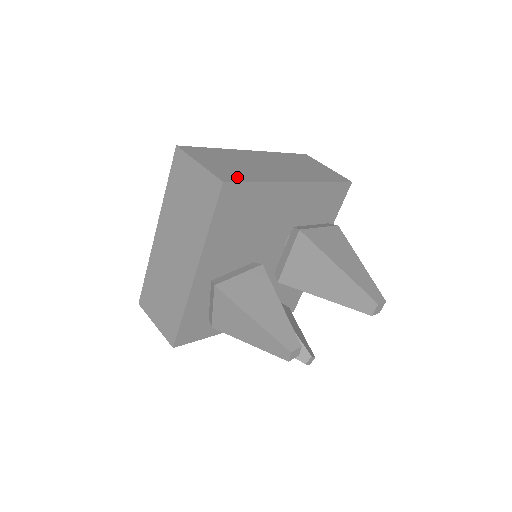
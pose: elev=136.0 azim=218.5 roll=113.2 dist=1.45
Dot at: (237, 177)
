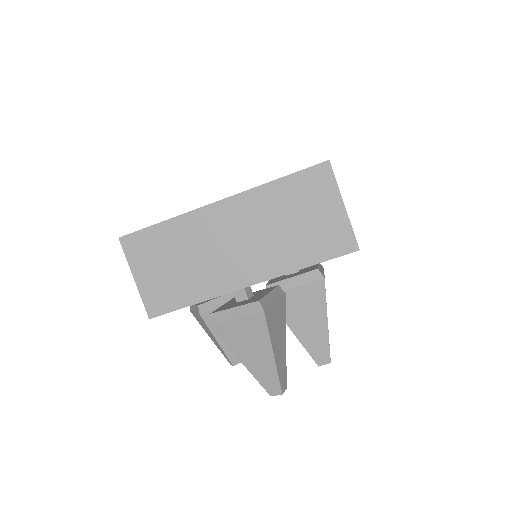
Dot at: occluded
